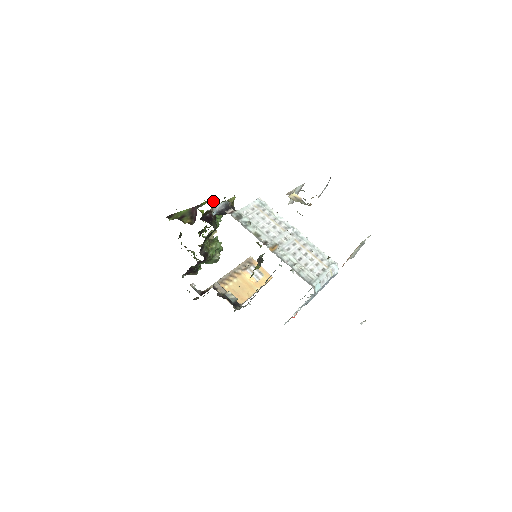
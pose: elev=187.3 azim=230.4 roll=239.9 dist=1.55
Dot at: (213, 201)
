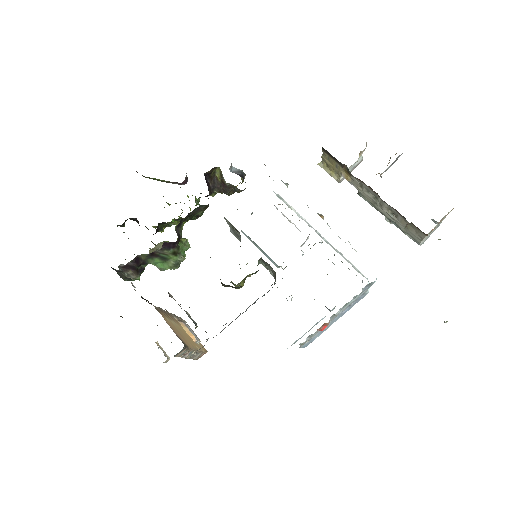
Dot at: occluded
